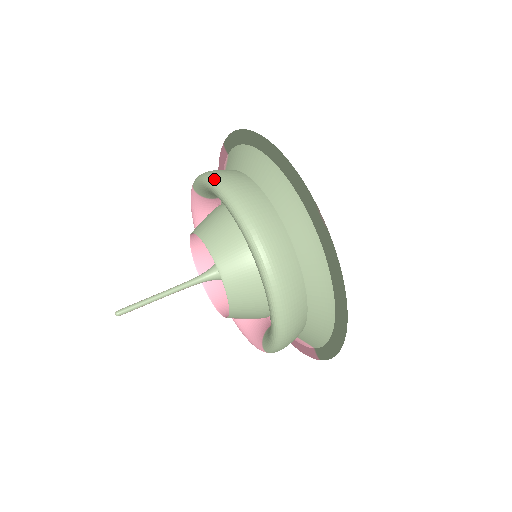
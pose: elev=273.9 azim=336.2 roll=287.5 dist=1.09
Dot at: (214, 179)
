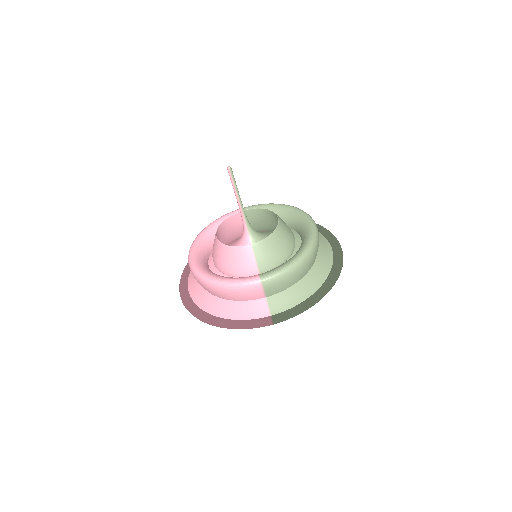
Dot at: occluded
